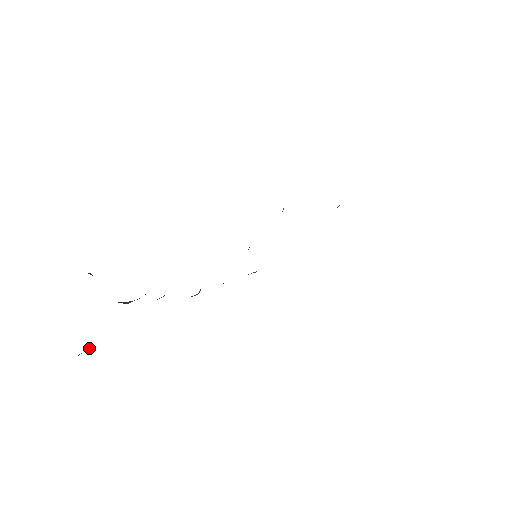
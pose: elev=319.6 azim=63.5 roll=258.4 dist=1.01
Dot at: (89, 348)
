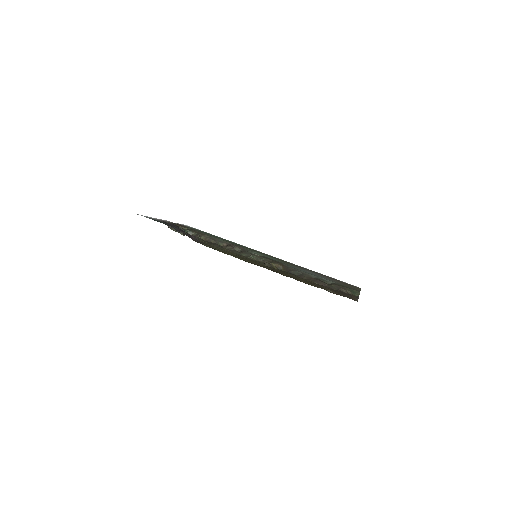
Dot at: (180, 224)
